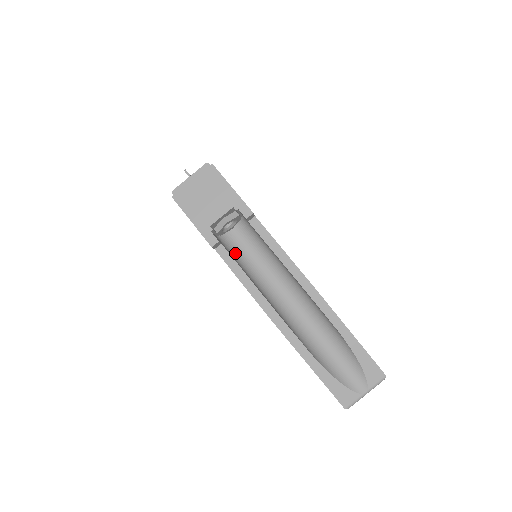
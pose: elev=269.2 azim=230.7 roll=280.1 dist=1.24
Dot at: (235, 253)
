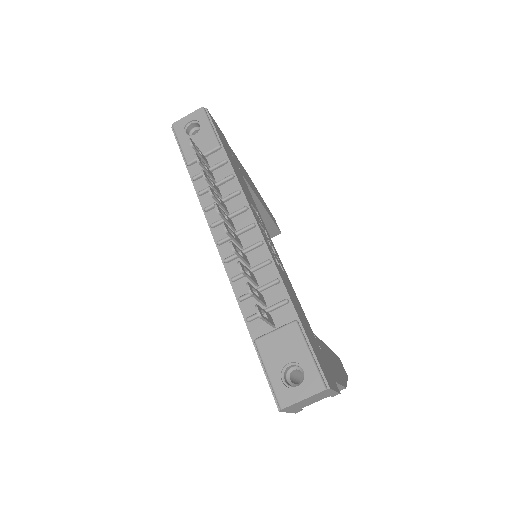
Dot at: occluded
